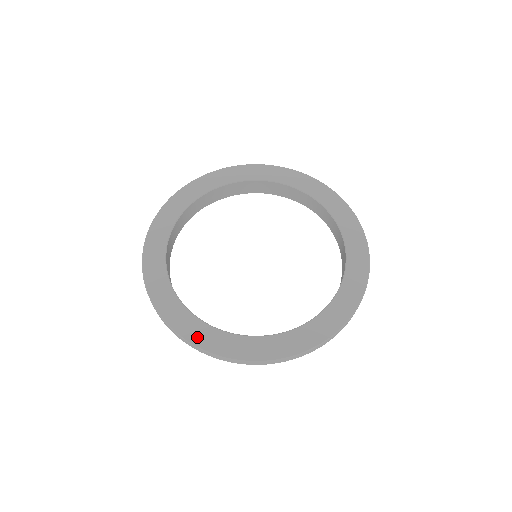
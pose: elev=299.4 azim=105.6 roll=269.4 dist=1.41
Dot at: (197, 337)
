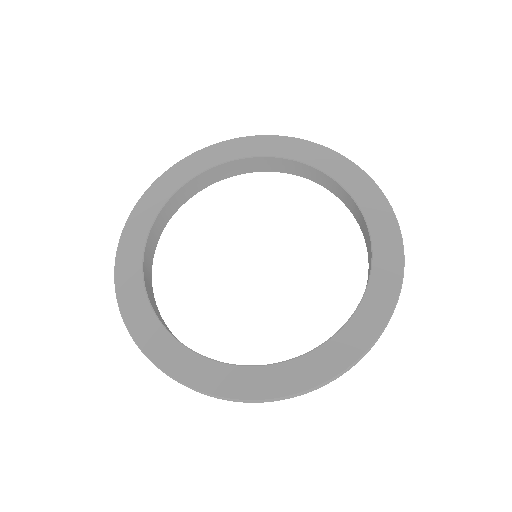
Dot at: (240, 388)
